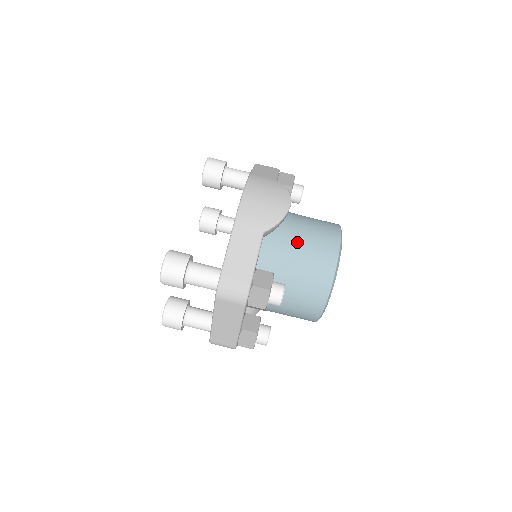
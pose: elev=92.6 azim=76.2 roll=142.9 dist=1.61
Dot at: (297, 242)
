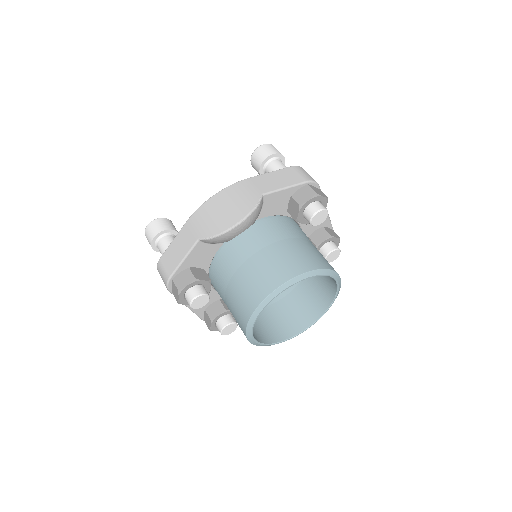
Dot at: (245, 264)
